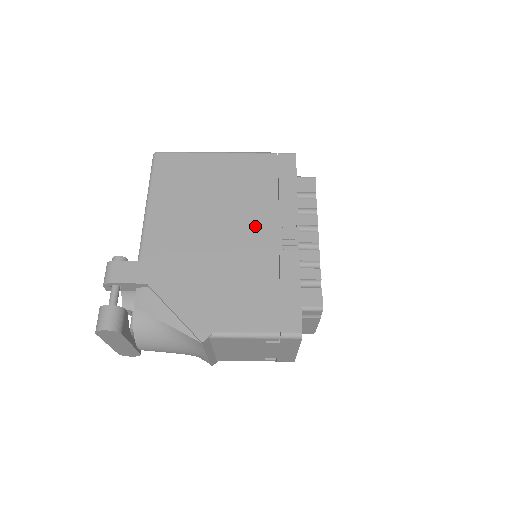
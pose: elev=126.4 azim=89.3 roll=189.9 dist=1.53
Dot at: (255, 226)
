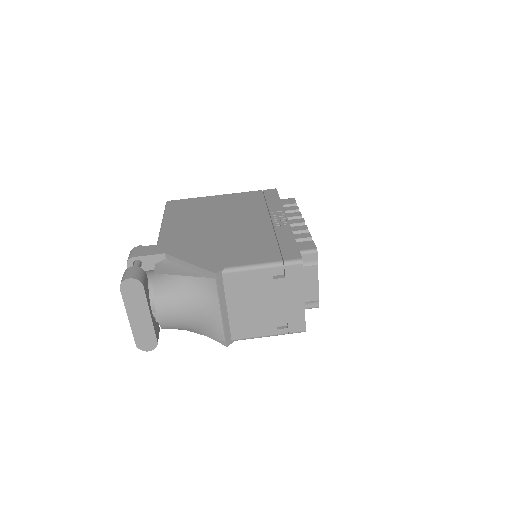
Dot at: (251, 219)
